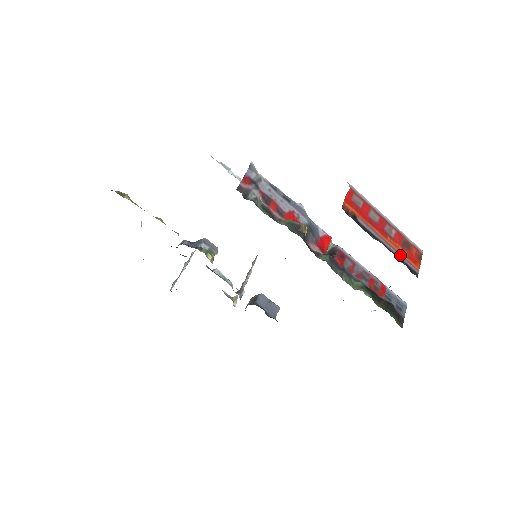
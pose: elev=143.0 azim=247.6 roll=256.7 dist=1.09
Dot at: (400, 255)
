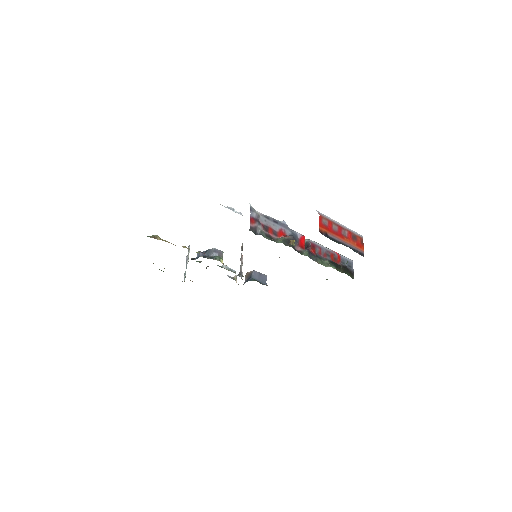
Dot at: (353, 246)
